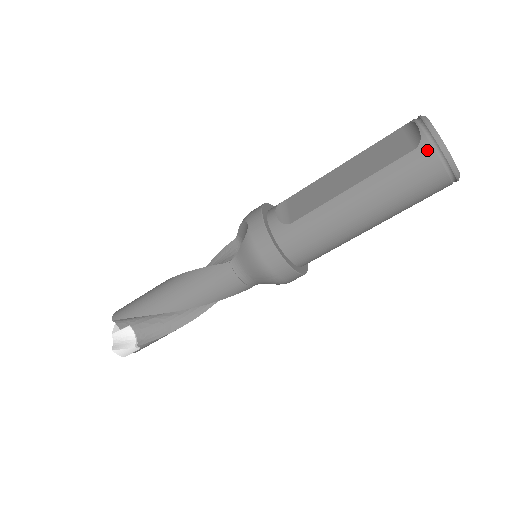
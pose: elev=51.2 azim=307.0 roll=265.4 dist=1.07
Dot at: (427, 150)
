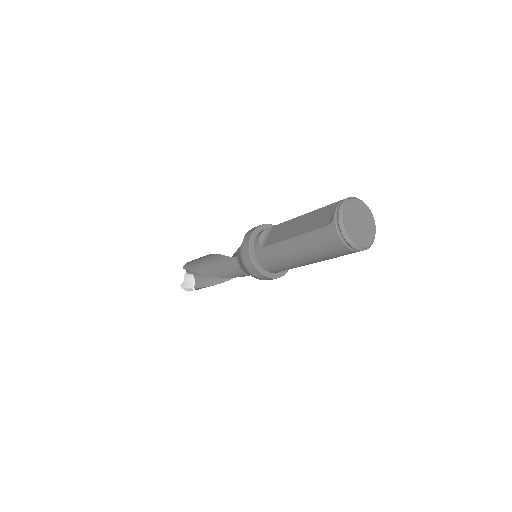
Dot at: (333, 229)
